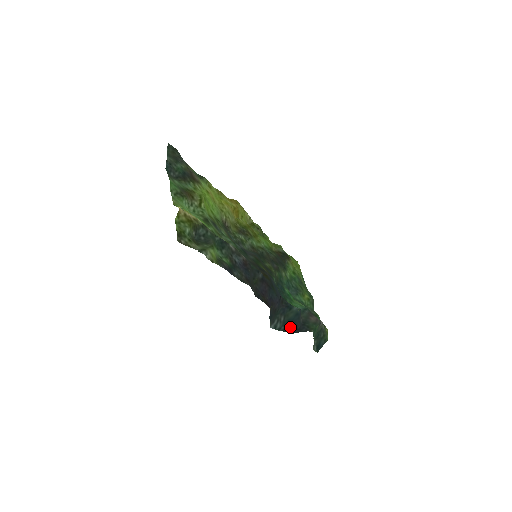
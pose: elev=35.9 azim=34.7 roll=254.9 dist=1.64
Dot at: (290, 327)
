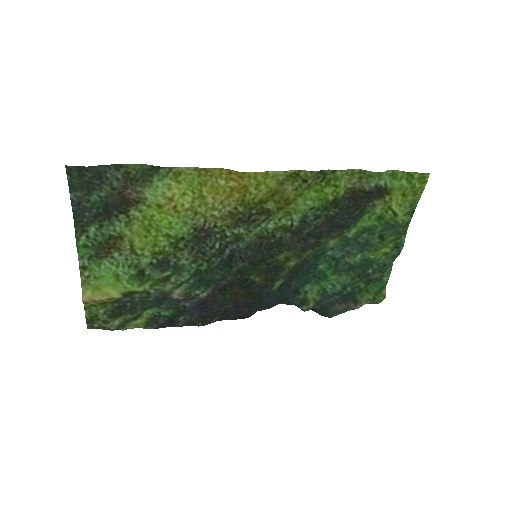
Dot at: occluded
